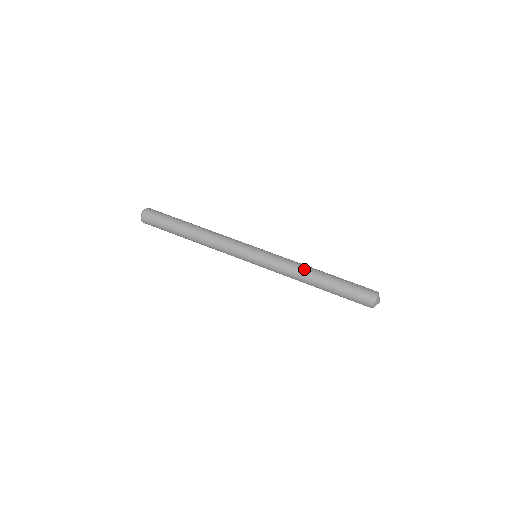
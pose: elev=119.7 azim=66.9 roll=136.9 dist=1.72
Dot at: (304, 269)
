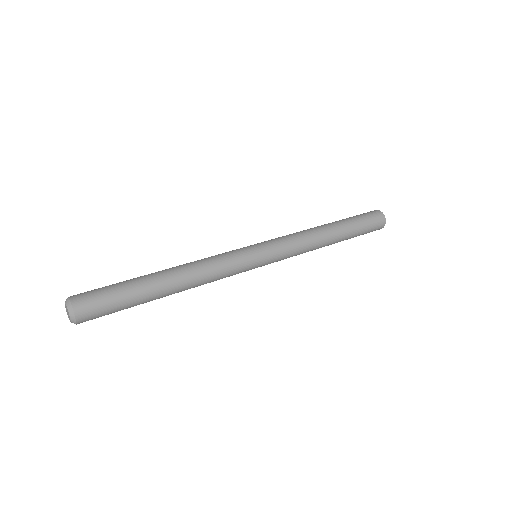
Dot at: (317, 236)
